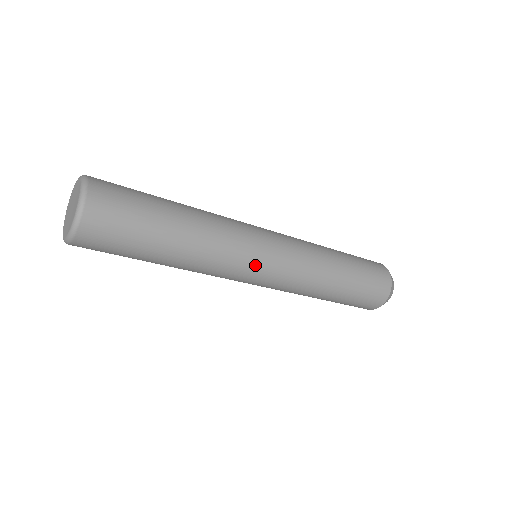
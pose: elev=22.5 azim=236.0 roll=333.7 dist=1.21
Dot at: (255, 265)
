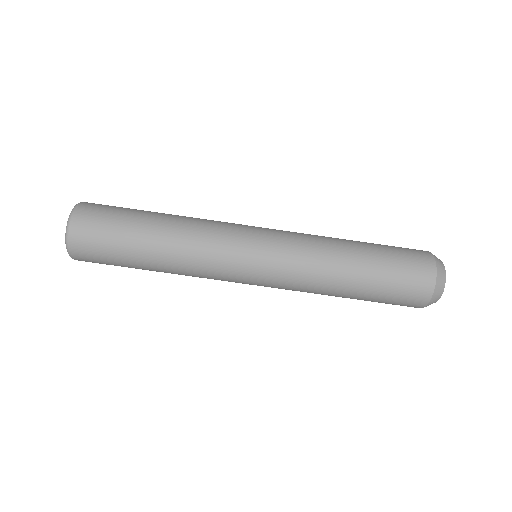
Dot at: (245, 226)
